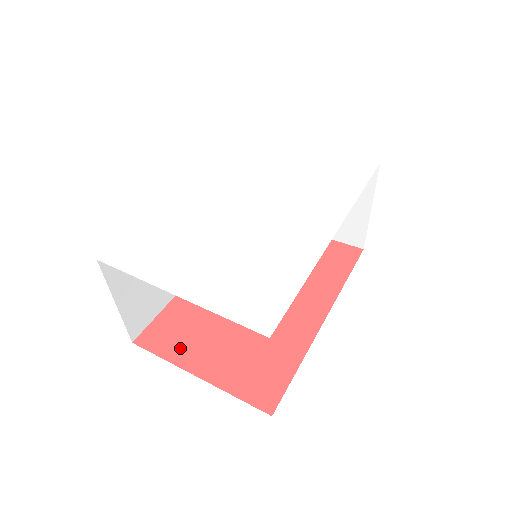
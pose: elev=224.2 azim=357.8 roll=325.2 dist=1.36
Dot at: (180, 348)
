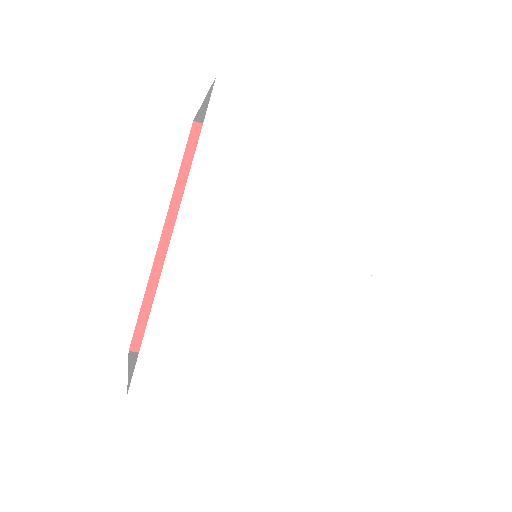
Dot at: occluded
